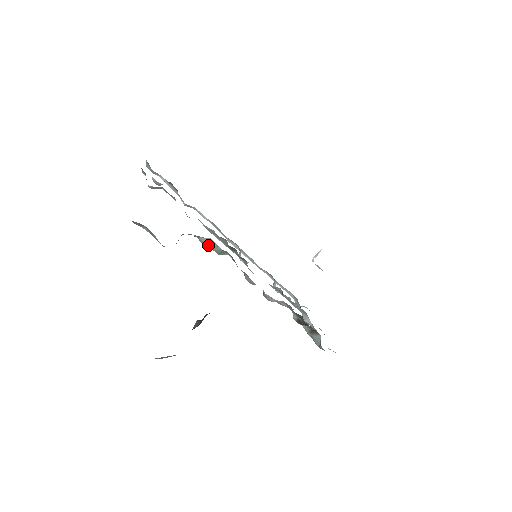
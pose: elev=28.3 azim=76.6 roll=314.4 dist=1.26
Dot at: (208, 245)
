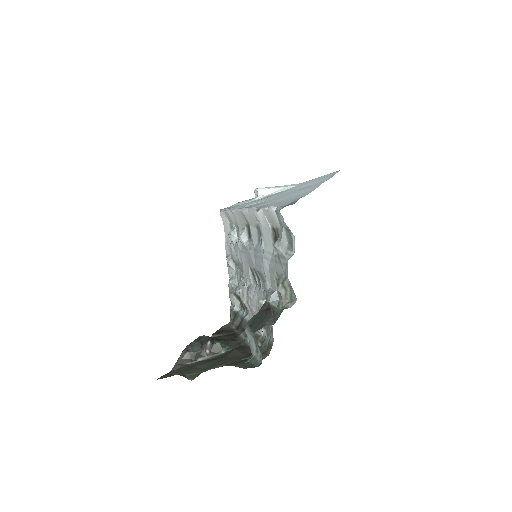
Dot at: occluded
